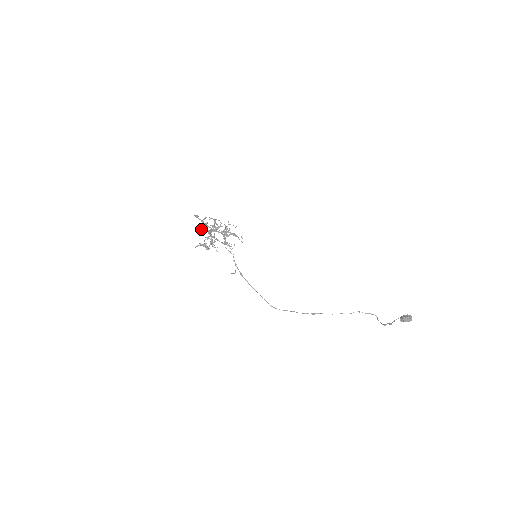
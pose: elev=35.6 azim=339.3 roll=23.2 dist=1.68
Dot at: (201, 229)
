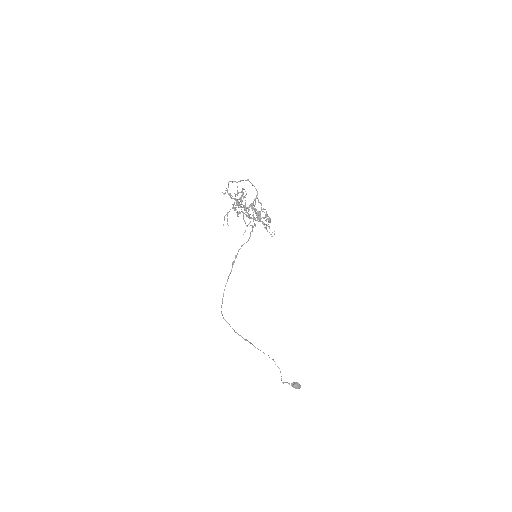
Dot at: (224, 194)
